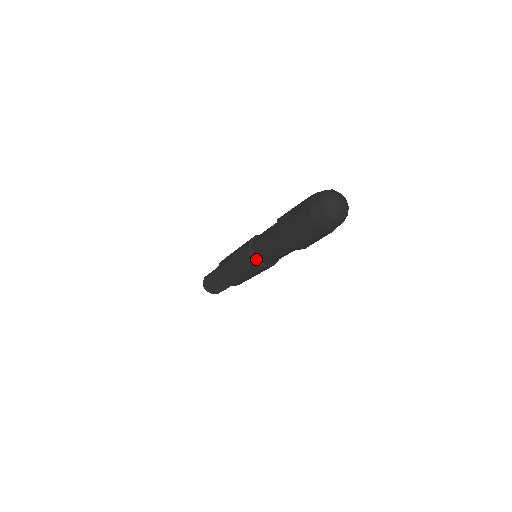
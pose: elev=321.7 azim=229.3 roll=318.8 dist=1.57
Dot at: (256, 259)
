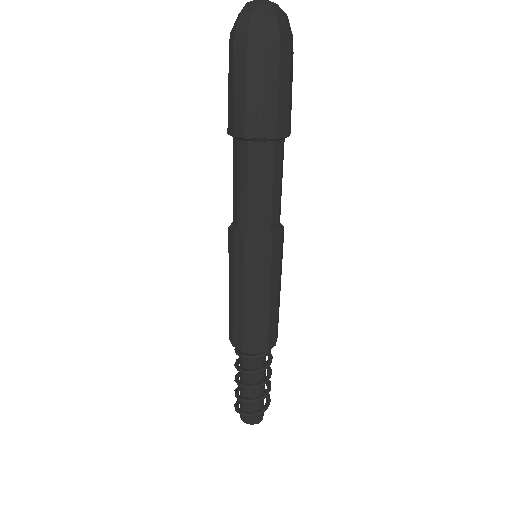
Dot at: (252, 233)
